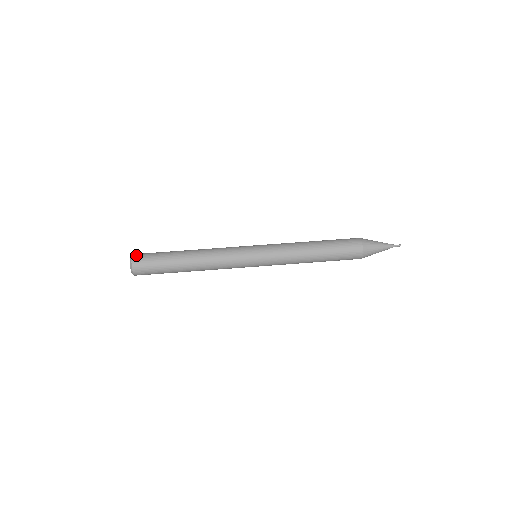
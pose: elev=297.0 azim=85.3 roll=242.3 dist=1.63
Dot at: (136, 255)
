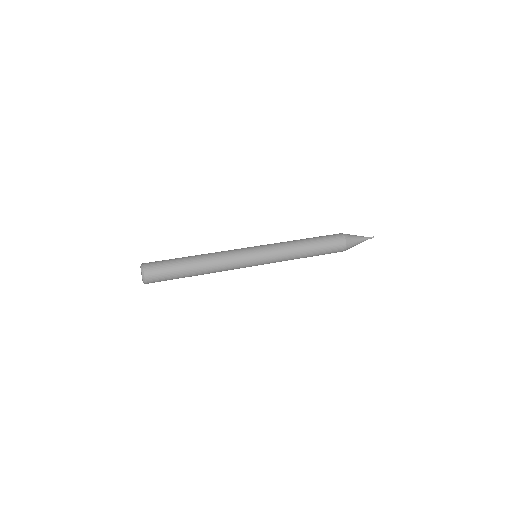
Dot at: occluded
